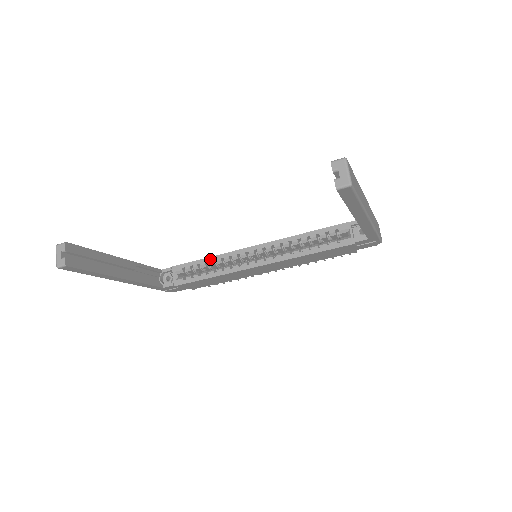
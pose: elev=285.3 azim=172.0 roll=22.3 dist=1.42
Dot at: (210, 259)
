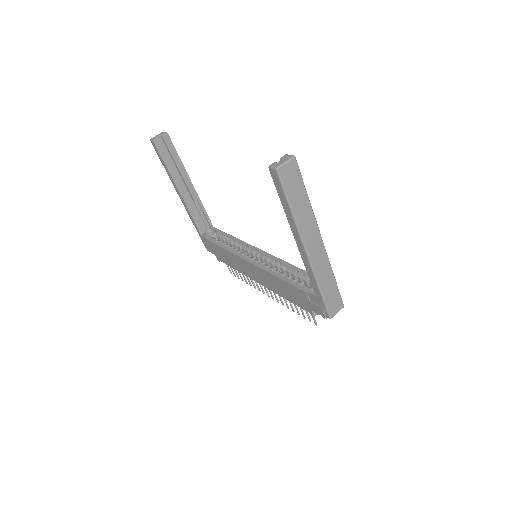
Dot at: (237, 240)
